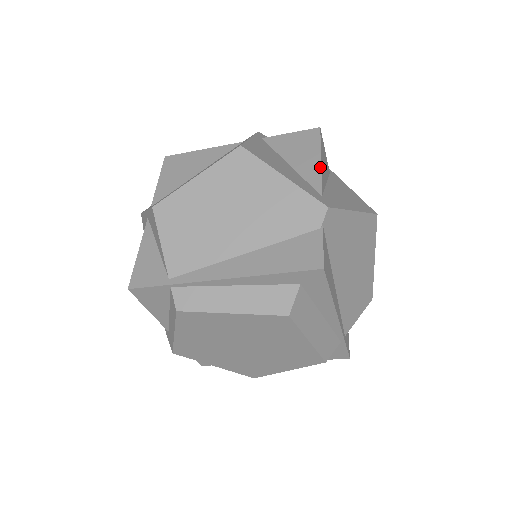
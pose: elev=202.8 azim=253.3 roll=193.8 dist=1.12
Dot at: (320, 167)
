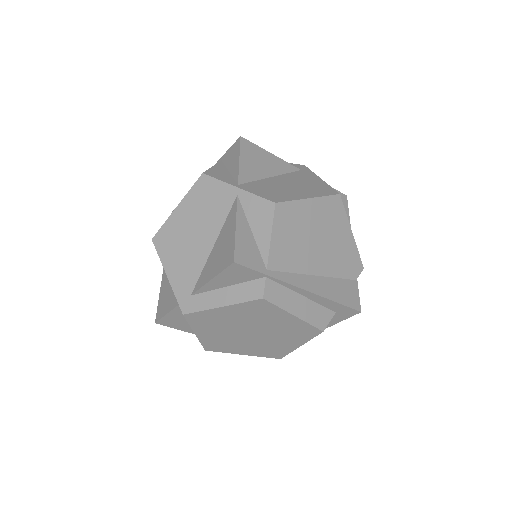
Dot at: occluded
